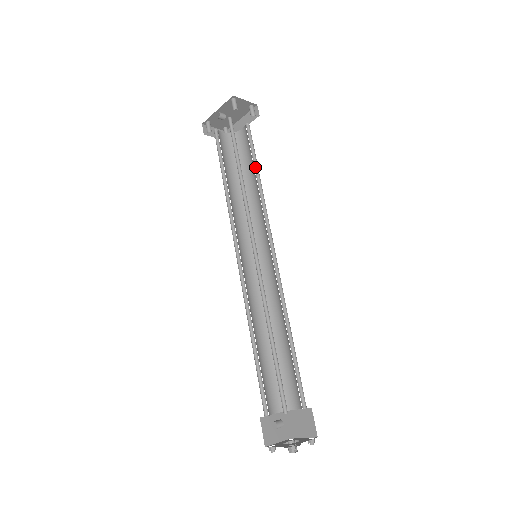
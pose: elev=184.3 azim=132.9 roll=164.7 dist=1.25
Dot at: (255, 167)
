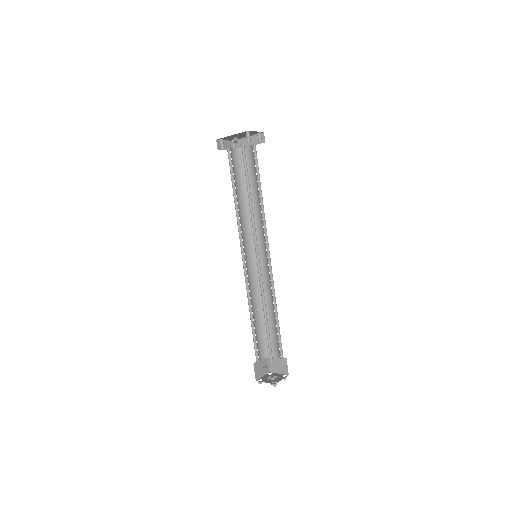
Dot at: (258, 184)
